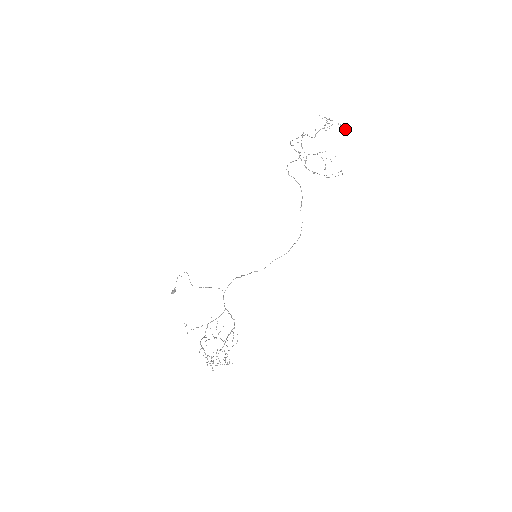
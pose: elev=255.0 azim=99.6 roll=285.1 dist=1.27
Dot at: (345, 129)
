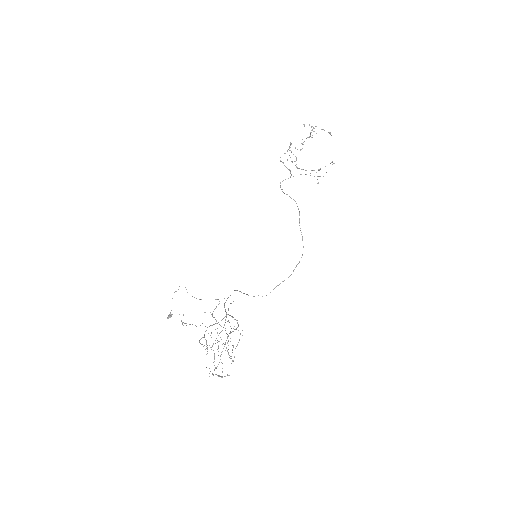
Dot at: (330, 134)
